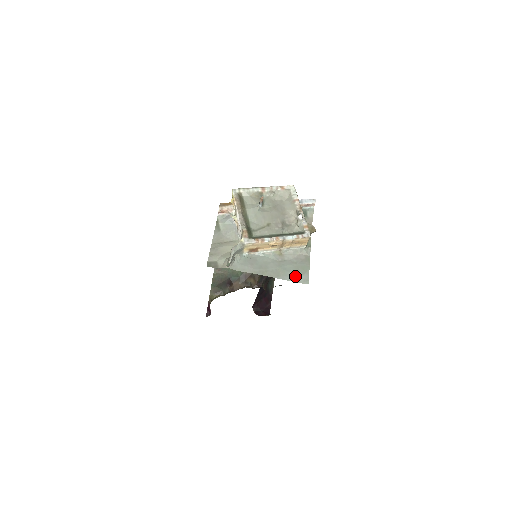
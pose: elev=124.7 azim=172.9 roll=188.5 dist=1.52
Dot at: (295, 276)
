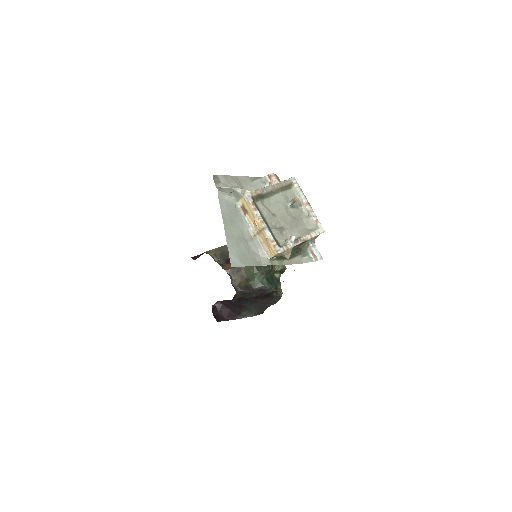
Dot at: (235, 253)
